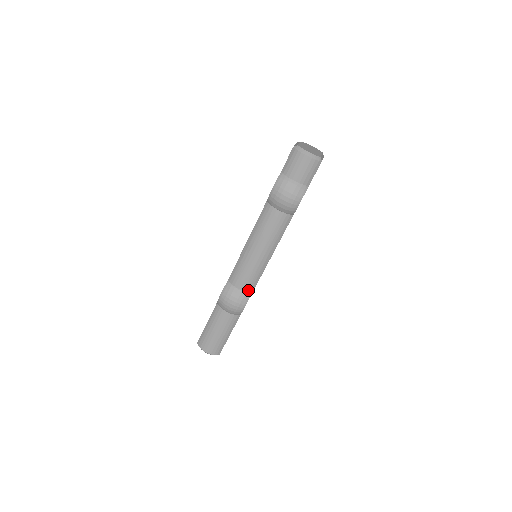
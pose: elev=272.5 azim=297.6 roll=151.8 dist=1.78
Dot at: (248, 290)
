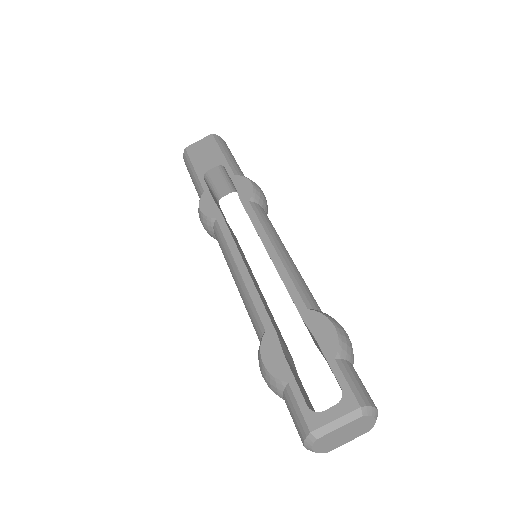
Dot at: occluded
